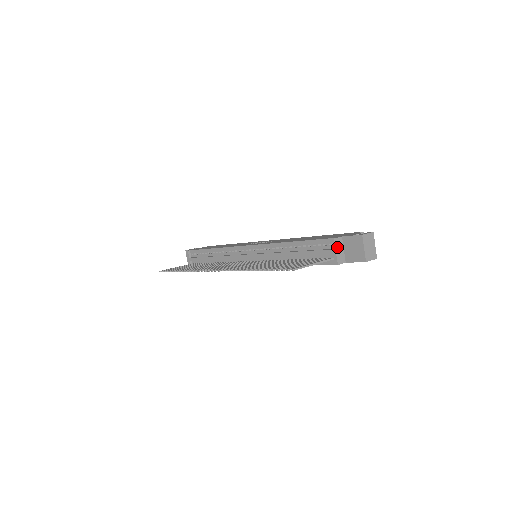
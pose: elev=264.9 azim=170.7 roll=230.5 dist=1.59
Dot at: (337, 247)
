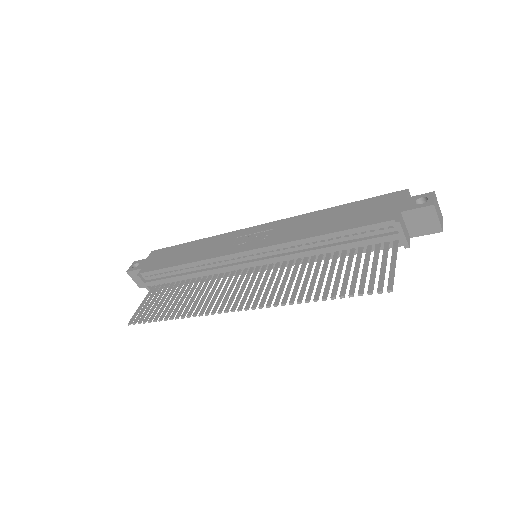
Dot at: (403, 228)
